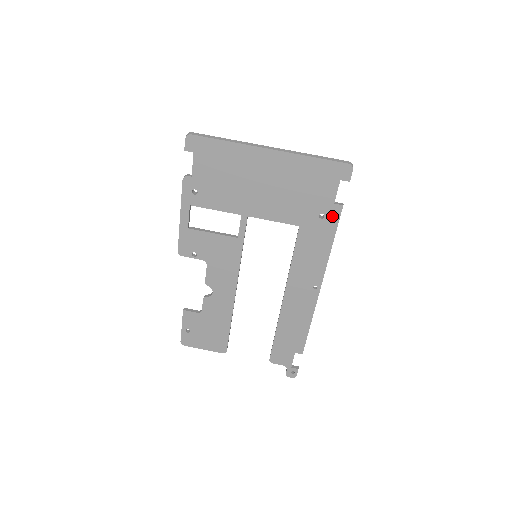
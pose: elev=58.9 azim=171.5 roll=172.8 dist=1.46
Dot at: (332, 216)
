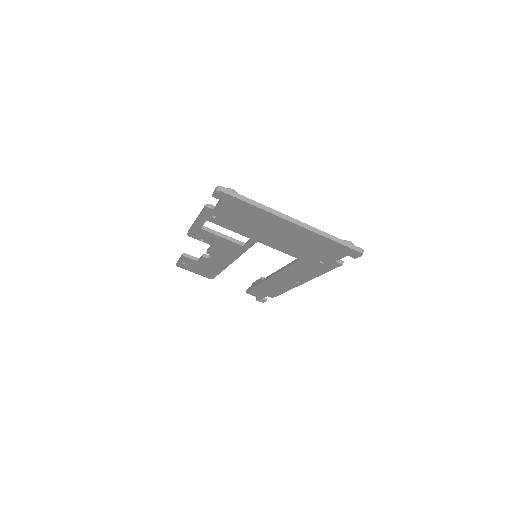
Dot at: (330, 265)
